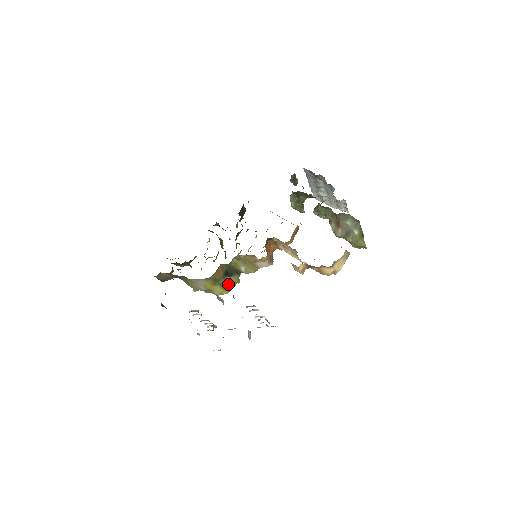
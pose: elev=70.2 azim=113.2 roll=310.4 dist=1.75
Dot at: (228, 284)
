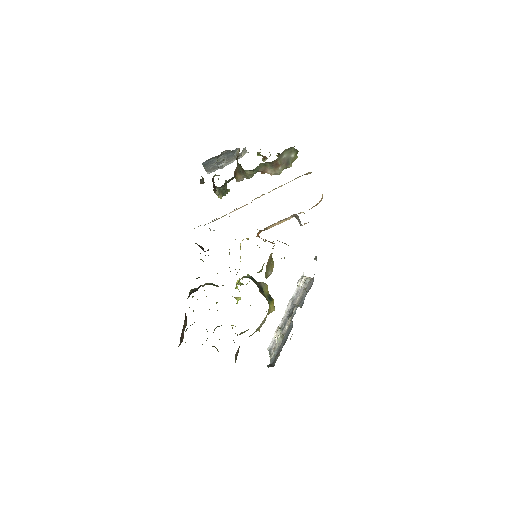
Dot at: (268, 295)
